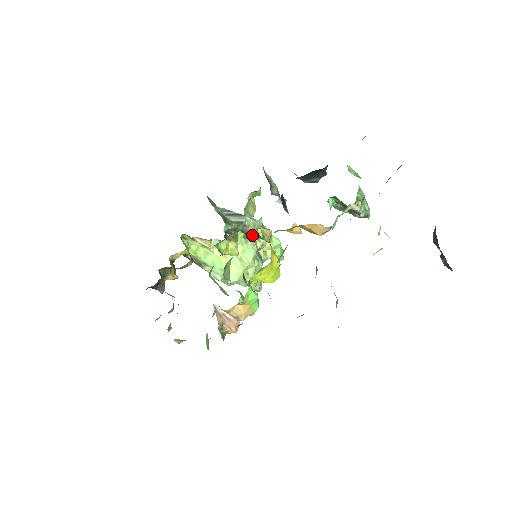
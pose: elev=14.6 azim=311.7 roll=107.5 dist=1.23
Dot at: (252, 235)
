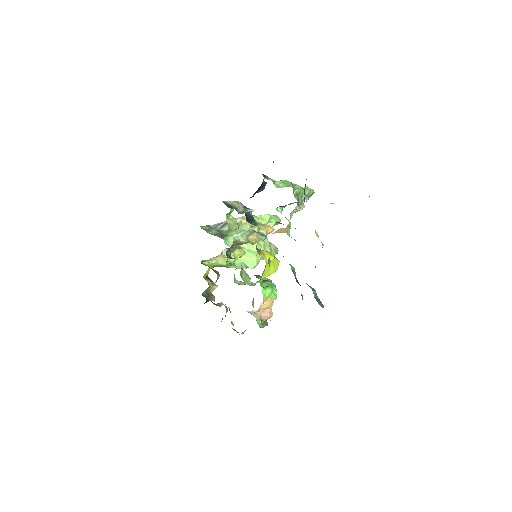
Dot at: (245, 243)
